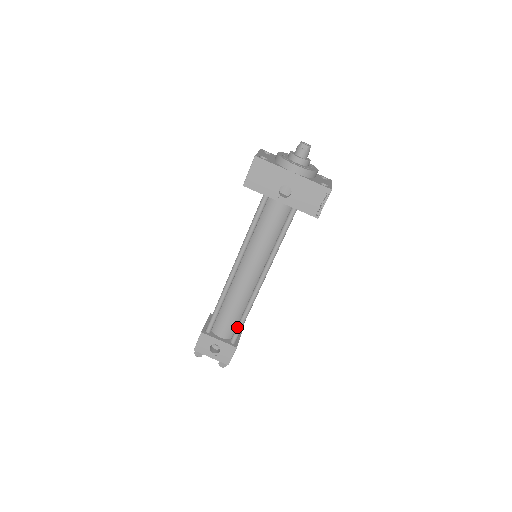
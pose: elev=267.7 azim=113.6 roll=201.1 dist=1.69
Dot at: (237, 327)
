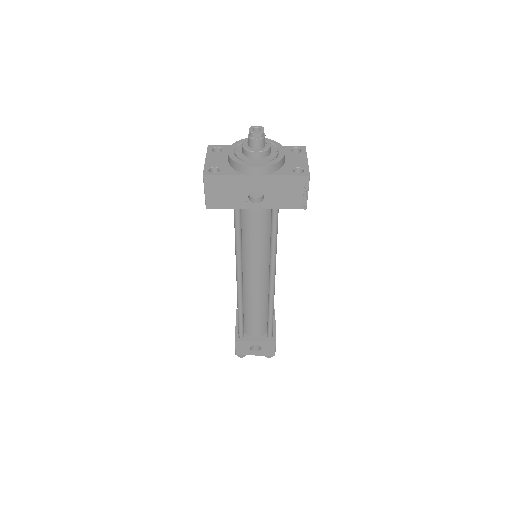
Dot at: (268, 324)
